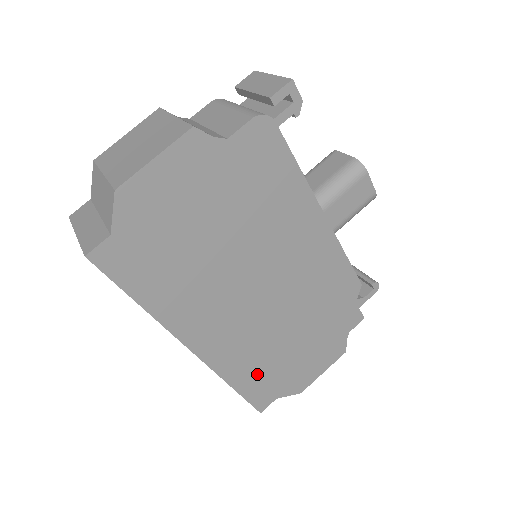
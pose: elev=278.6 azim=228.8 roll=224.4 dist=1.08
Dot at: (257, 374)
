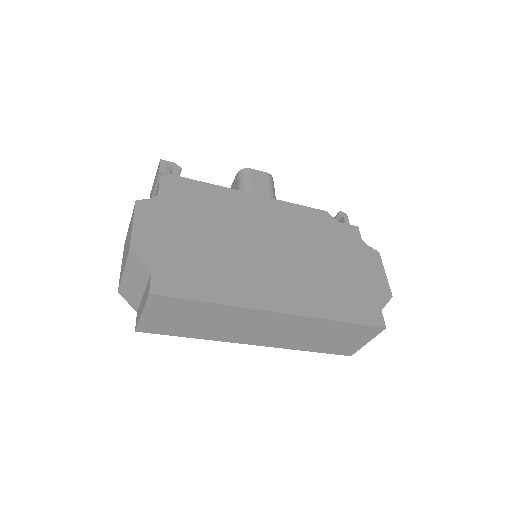
Dot at: (343, 302)
